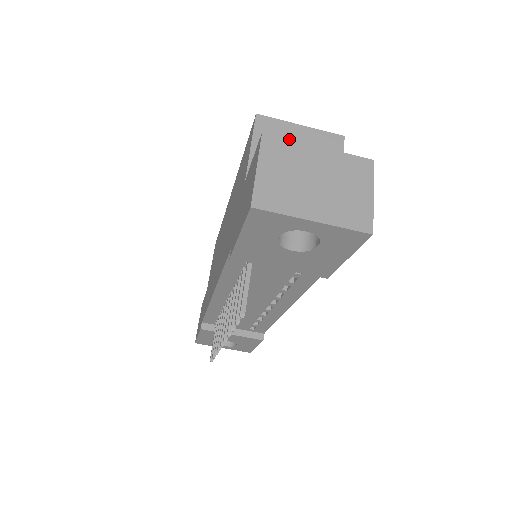
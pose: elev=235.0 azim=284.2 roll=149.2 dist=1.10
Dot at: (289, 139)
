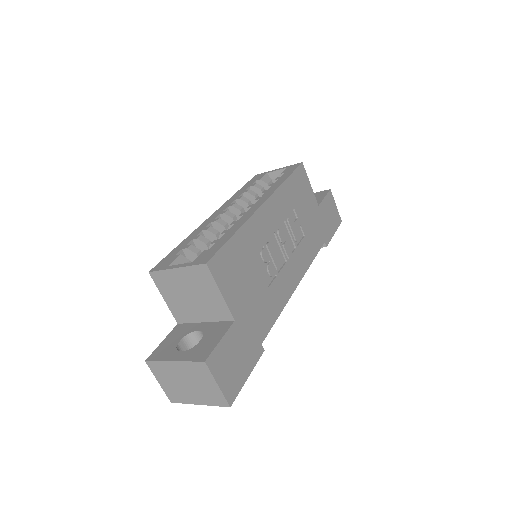
Dot at: (158, 361)
